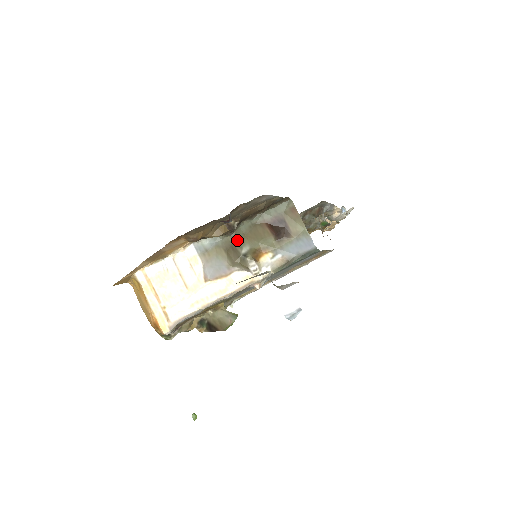
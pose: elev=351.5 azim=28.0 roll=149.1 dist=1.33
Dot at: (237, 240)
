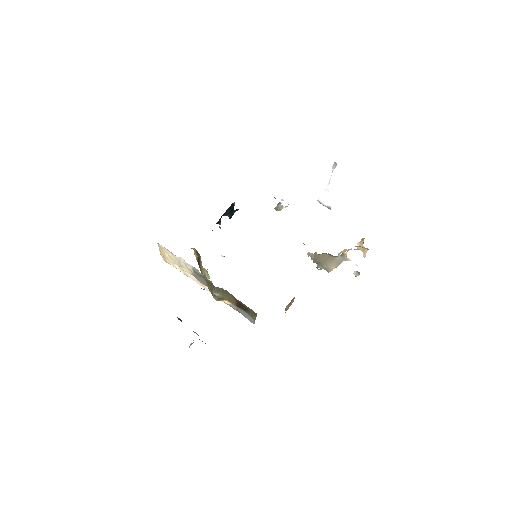
Dot at: (215, 289)
